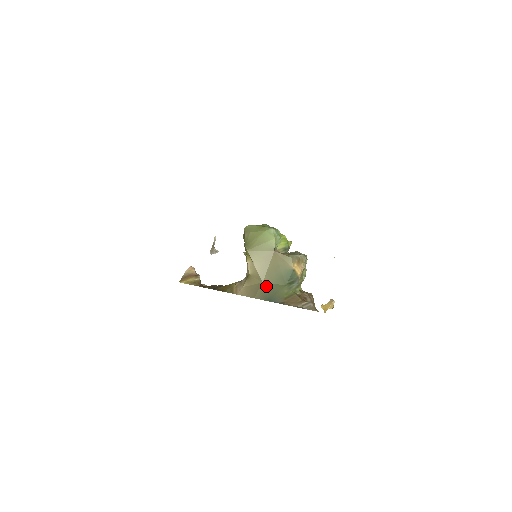
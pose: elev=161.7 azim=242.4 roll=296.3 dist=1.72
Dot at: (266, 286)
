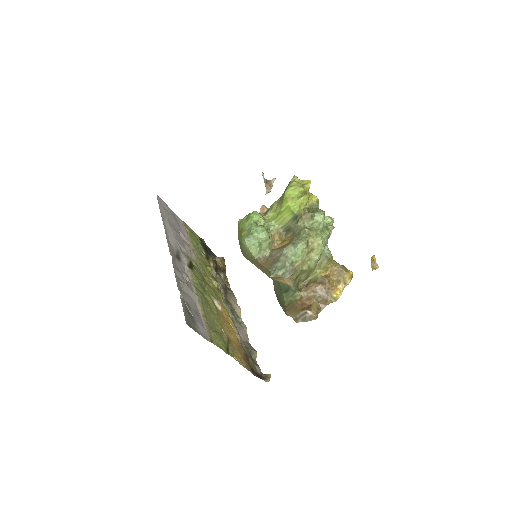
Dot at: (274, 286)
